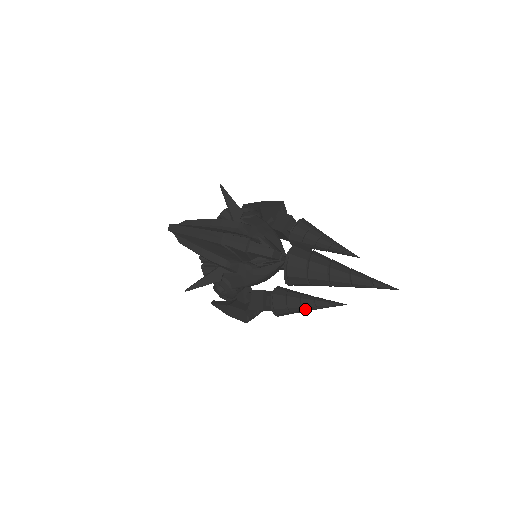
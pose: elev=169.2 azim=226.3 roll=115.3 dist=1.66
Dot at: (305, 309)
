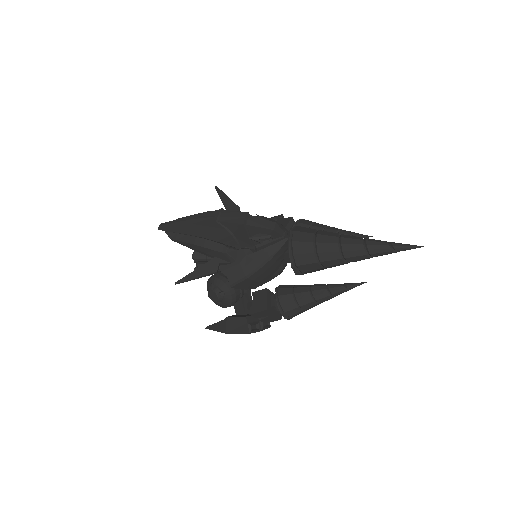
Dot at: (317, 298)
